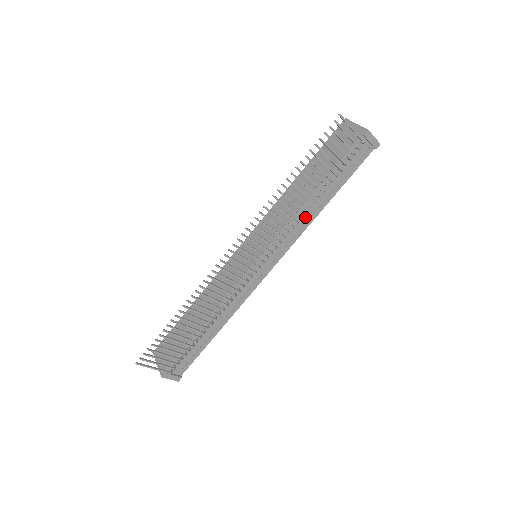
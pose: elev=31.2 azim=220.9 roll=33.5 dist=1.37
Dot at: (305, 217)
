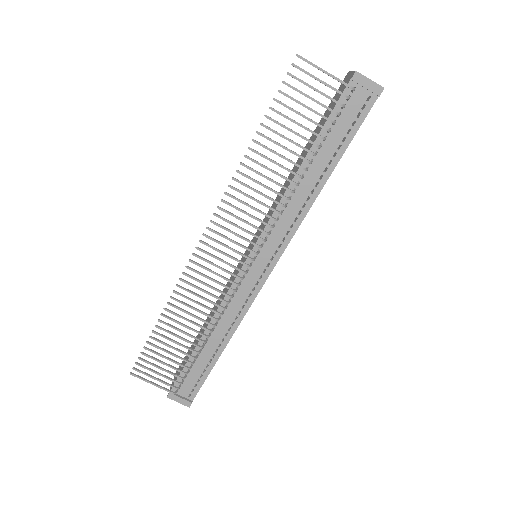
Dot at: (299, 200)
